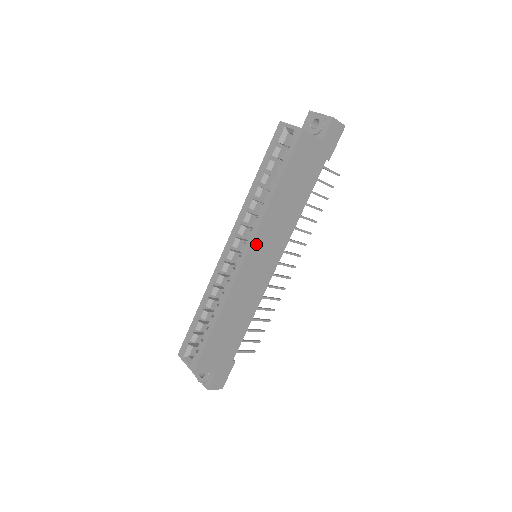
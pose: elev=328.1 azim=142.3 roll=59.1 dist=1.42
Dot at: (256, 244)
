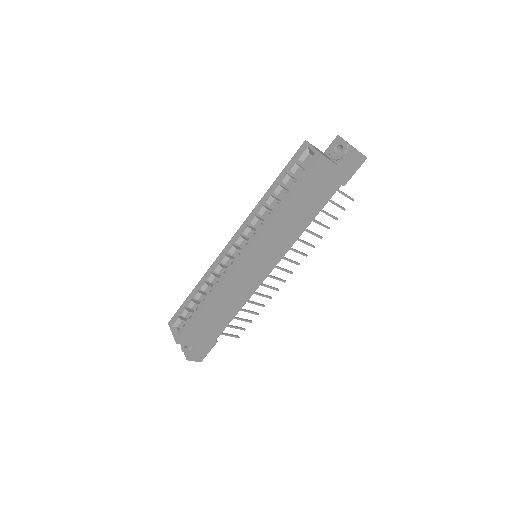
Dot at: (256, 247)
